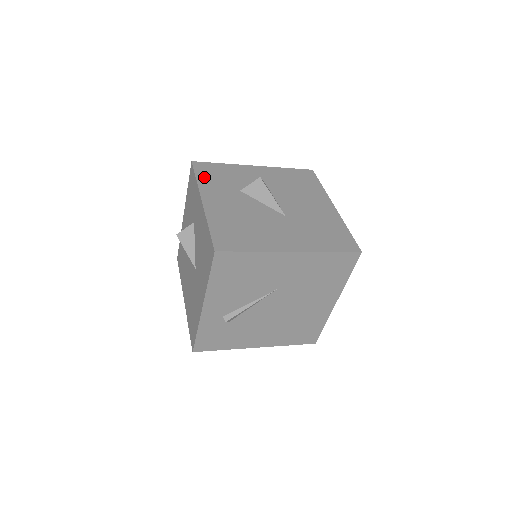
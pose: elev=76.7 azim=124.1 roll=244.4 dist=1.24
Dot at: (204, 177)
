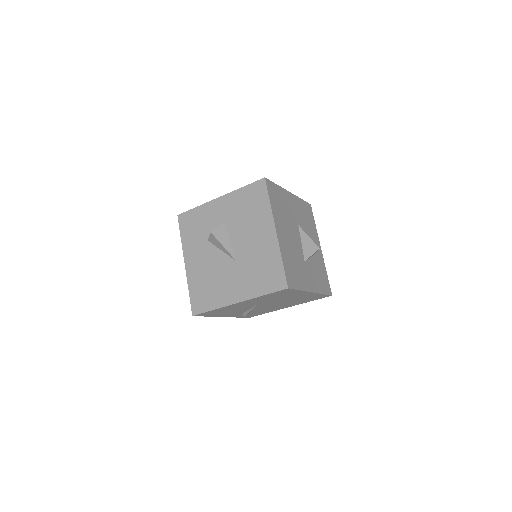
Dot at: (185, 233)
